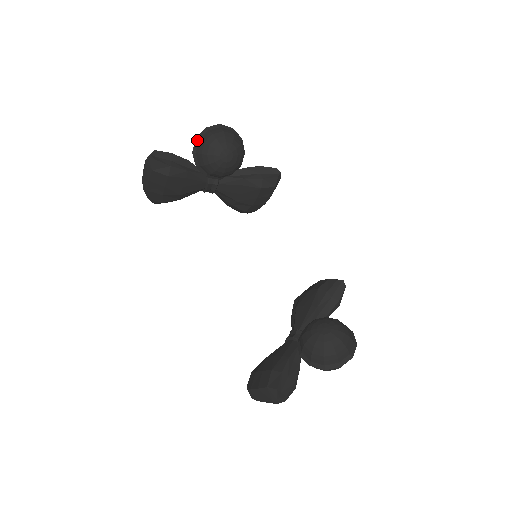
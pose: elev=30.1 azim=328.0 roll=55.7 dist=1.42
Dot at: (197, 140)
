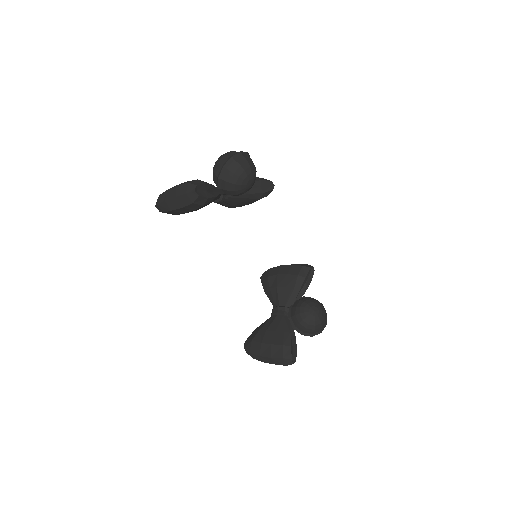
Dot at: (224, 168)
